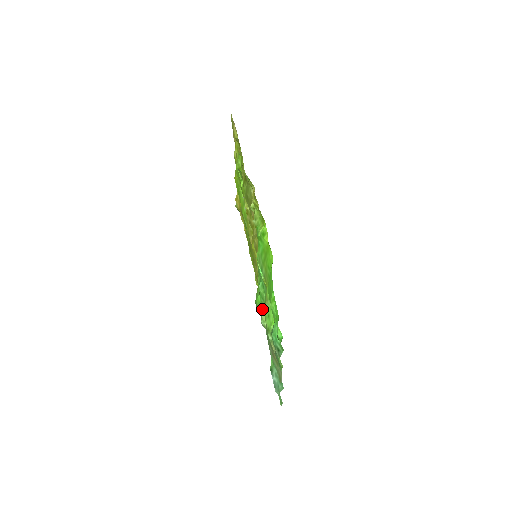
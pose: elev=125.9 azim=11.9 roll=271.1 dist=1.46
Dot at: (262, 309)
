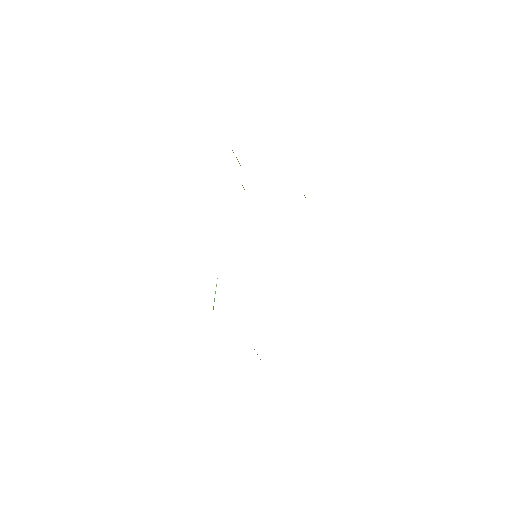
Dot at: occluded
